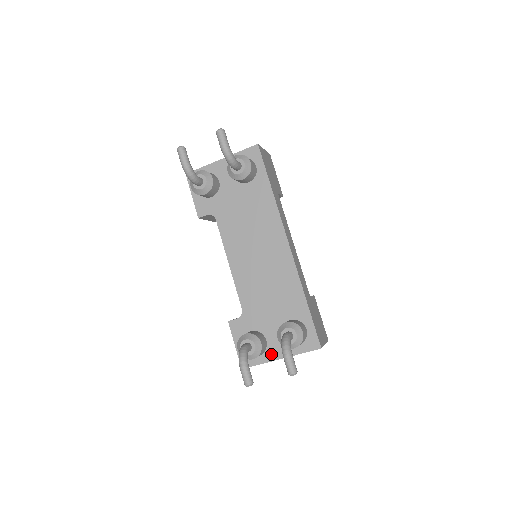
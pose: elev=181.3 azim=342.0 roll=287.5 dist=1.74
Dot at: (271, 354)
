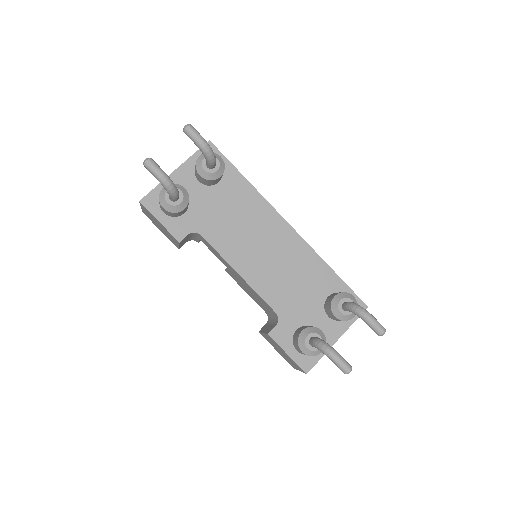
Dot at: (327, 341)
